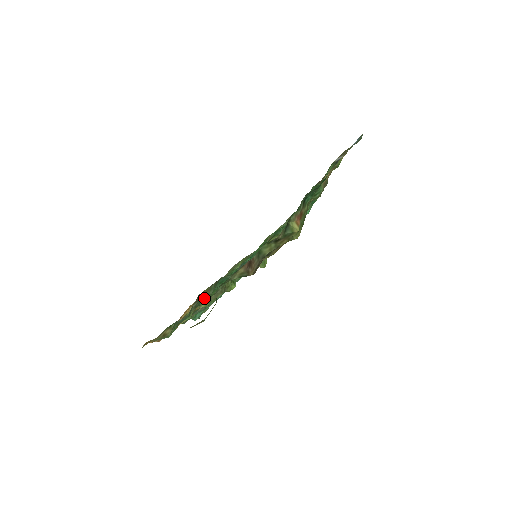
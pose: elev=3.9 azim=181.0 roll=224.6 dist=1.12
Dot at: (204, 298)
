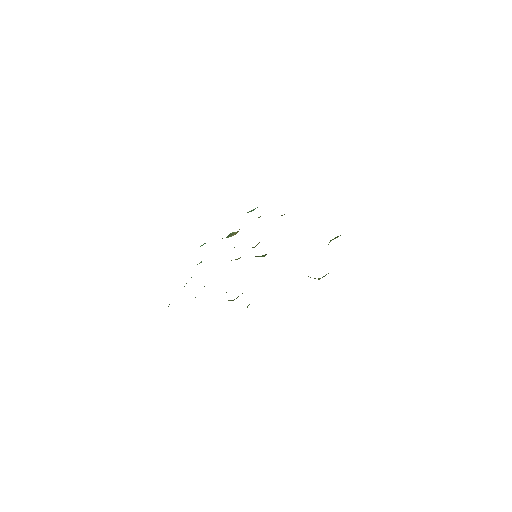
Dot at: occluded
